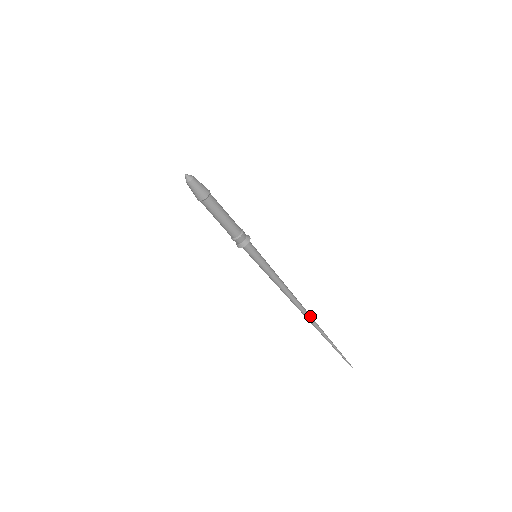
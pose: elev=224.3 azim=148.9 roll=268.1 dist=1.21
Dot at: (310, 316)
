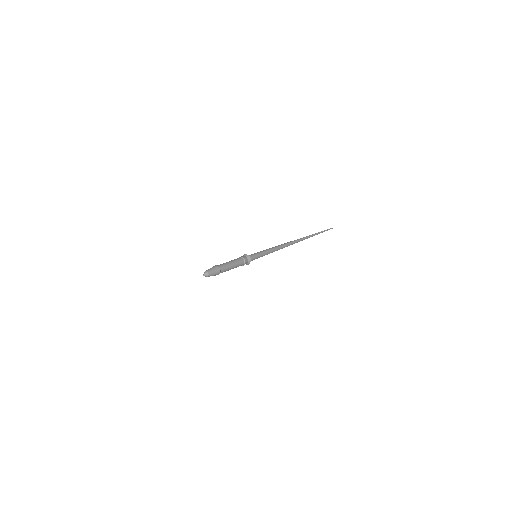
Dot at: (297, 242)
